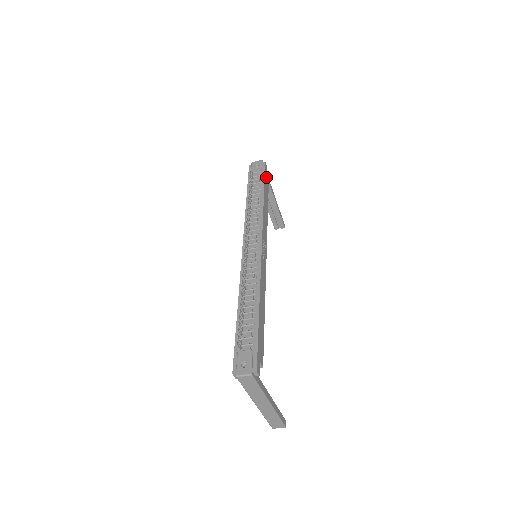
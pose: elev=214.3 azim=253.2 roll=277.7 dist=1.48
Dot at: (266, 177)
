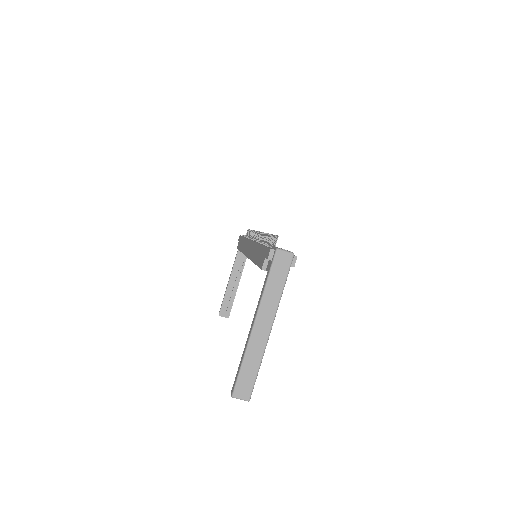
Dot at: occluded
